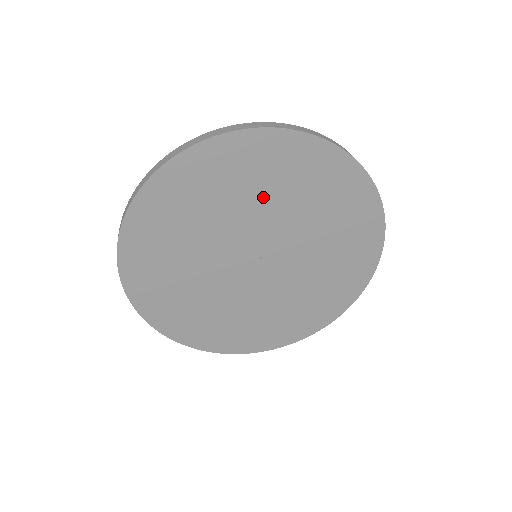
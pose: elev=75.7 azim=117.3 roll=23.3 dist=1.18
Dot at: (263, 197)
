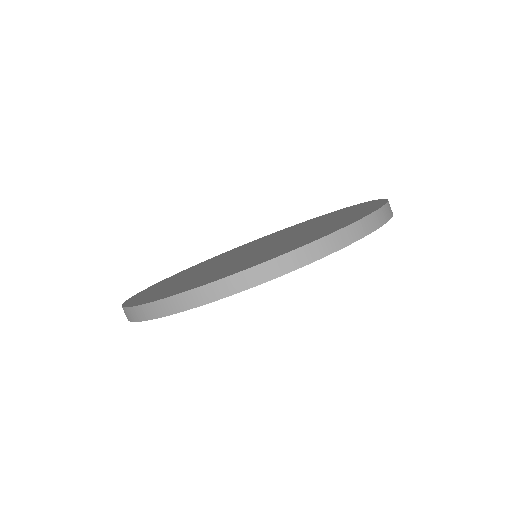
Dot at: occluded
